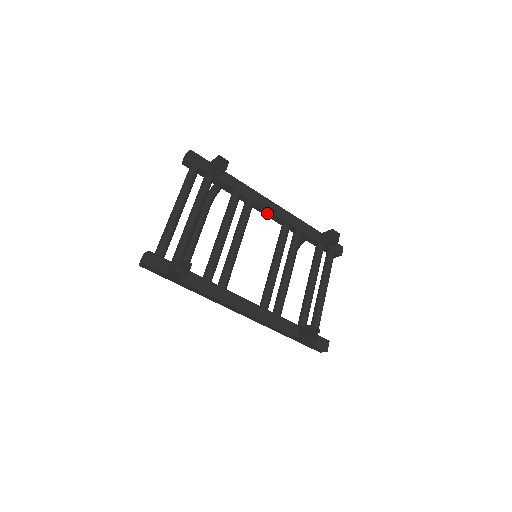
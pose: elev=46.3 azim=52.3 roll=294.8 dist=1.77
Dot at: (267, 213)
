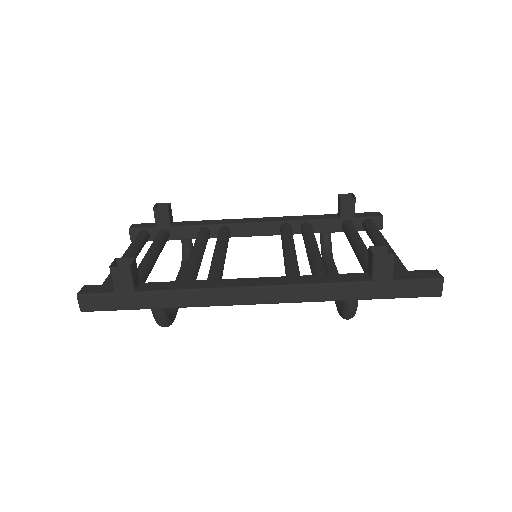
Dot at: (253, 230)
